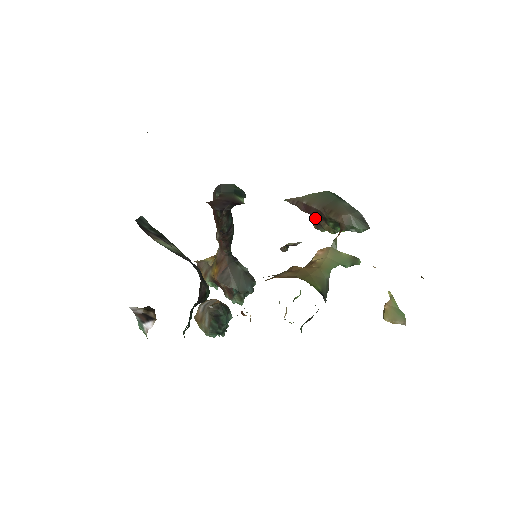
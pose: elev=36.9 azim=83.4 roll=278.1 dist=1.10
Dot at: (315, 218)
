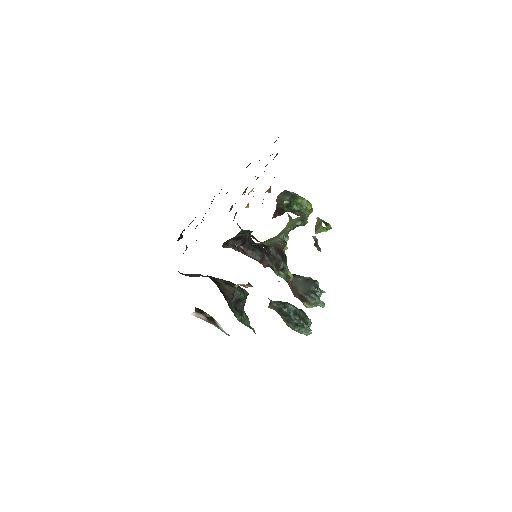
Dot at: occluded
